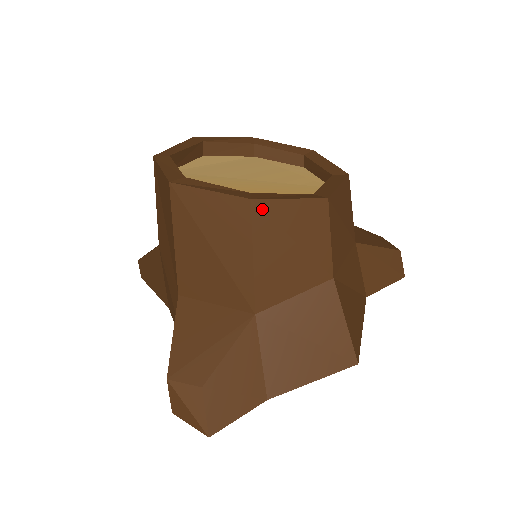
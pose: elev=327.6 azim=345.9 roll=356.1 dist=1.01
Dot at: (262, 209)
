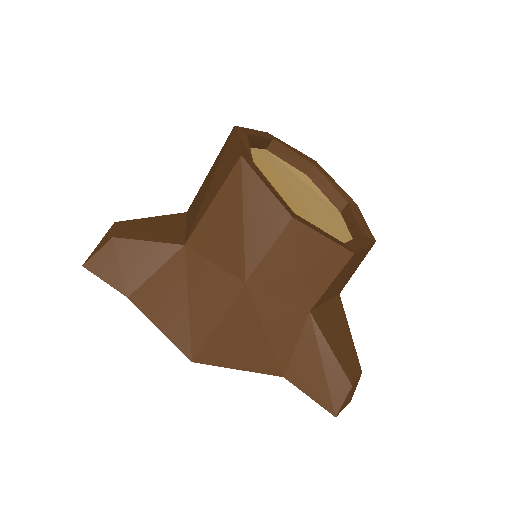
Dot at: (242, 170)
